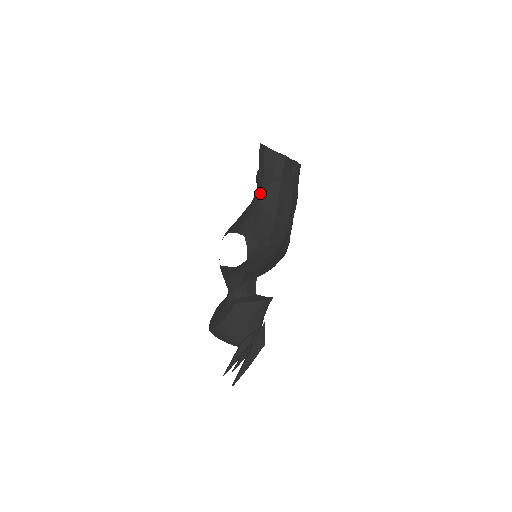
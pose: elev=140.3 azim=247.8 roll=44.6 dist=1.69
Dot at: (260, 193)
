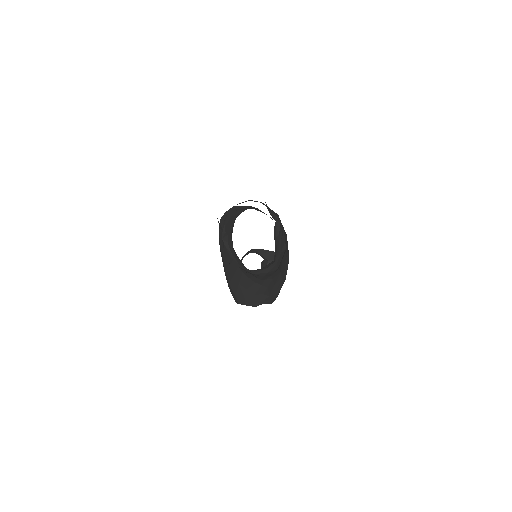
Dot at: occluded
